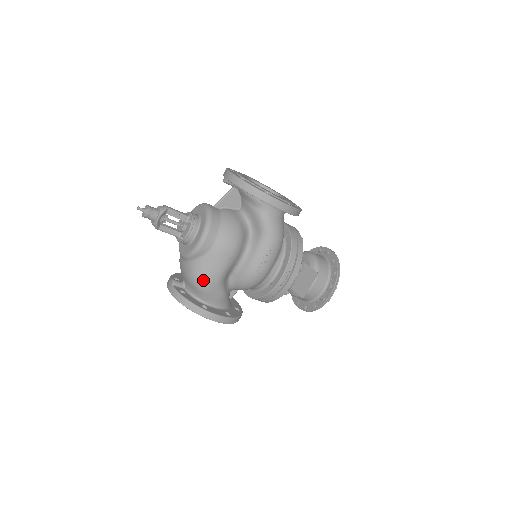
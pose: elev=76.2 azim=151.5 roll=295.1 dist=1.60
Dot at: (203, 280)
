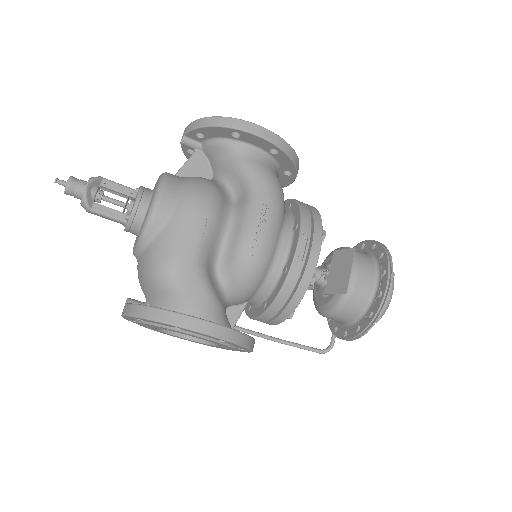
Dot at: (169, 264)
